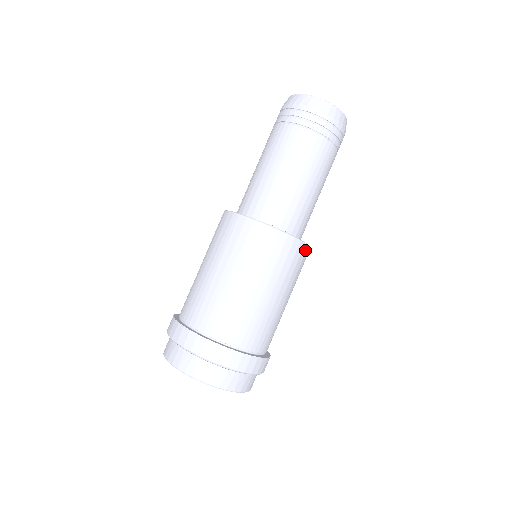
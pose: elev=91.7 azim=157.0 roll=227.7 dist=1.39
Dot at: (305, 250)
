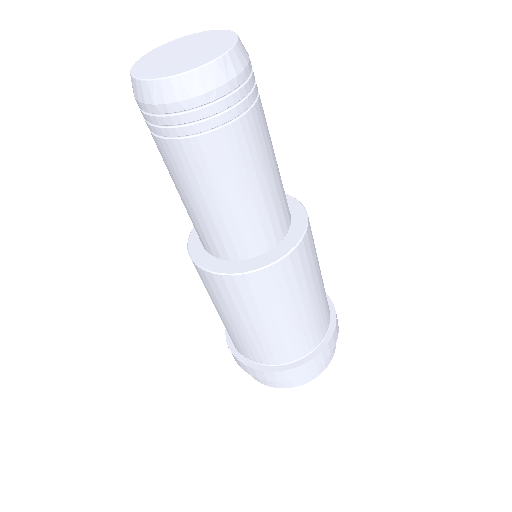
Dot at: (277, 268)
